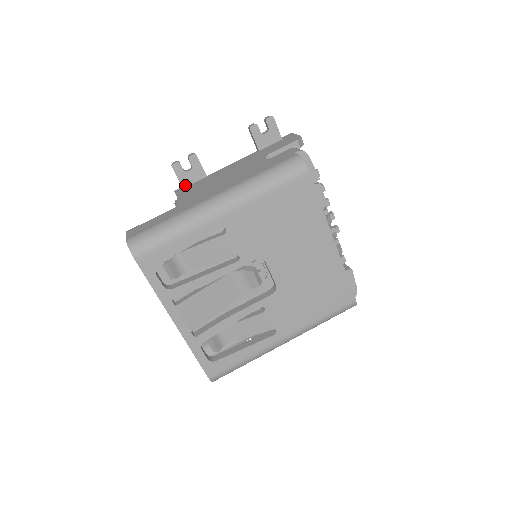
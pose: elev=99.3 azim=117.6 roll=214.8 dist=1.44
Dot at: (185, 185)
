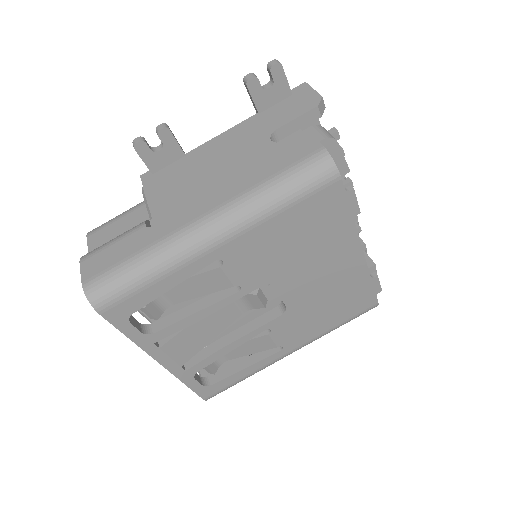
Dot at: (155, 170)
